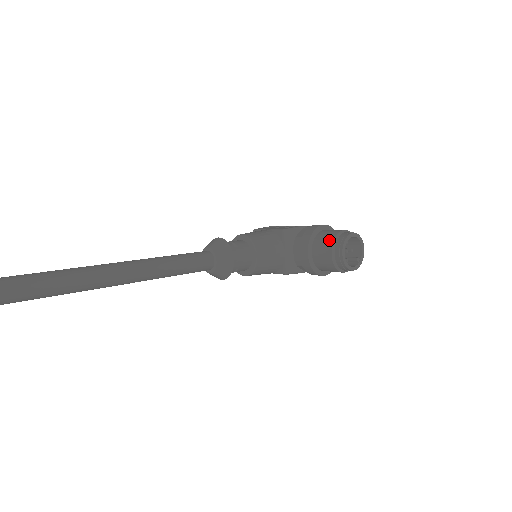
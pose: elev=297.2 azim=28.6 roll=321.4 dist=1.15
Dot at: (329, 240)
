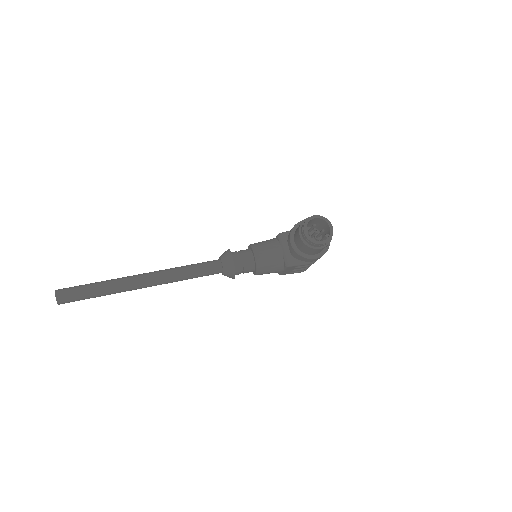
Dot at: (299, 227)
